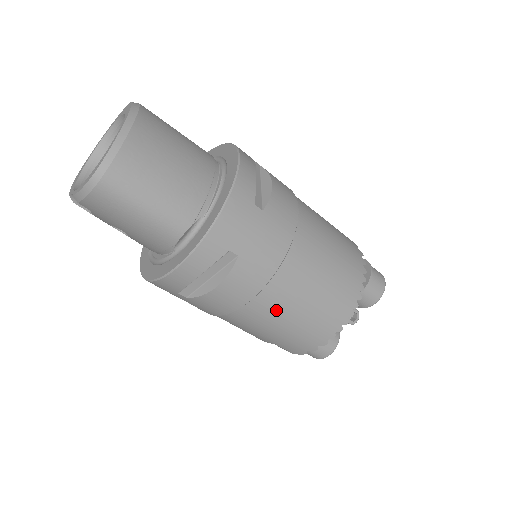
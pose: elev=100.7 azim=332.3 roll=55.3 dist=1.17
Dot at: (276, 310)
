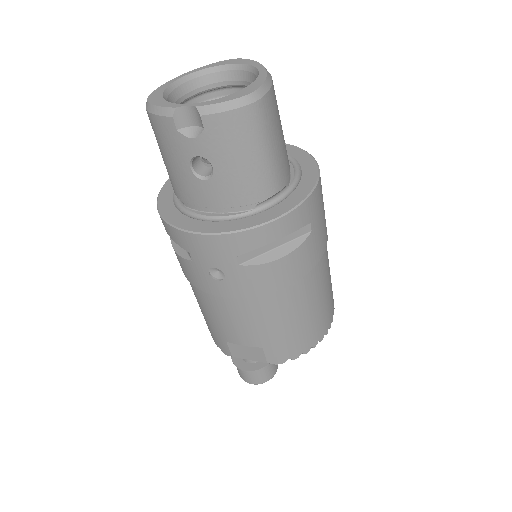
Dot at: (301, 301)
